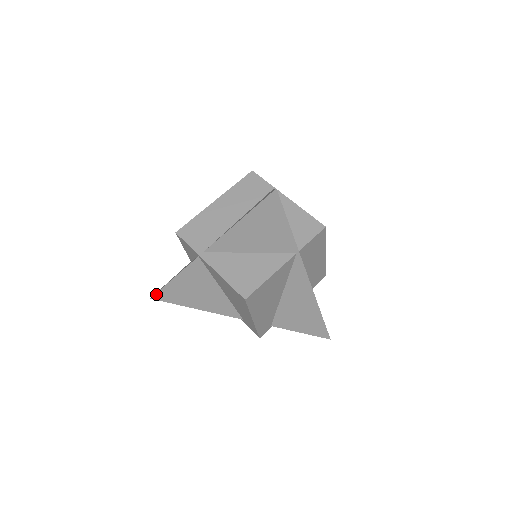
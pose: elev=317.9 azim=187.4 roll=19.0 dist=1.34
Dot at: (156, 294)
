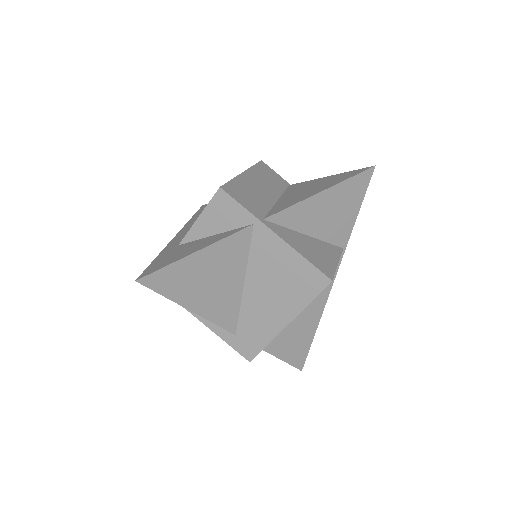
Dot at: (151, 274)
